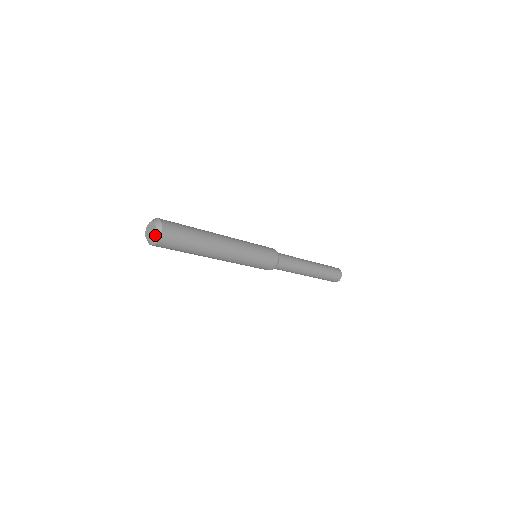
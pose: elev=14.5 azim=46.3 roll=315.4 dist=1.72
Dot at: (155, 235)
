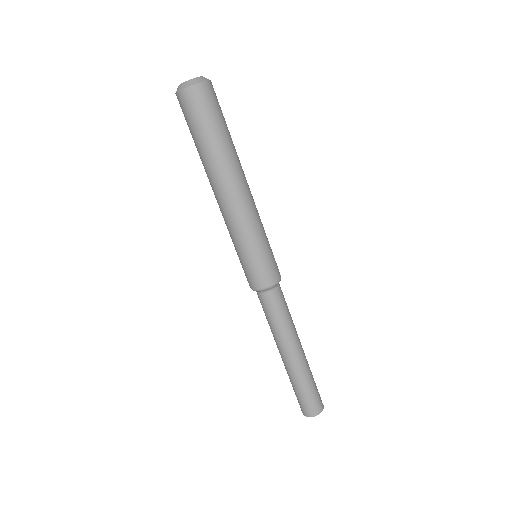
Dot at: (204, 77)
